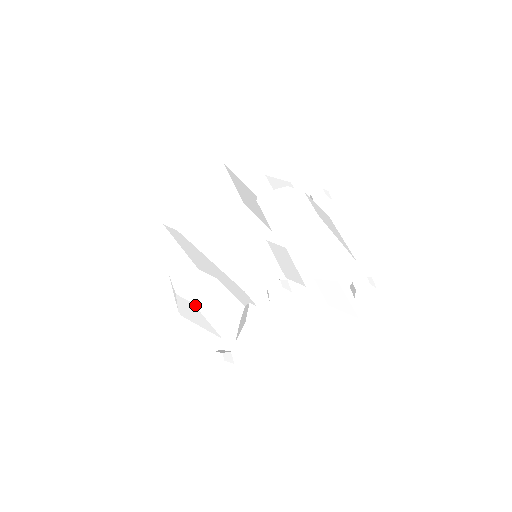
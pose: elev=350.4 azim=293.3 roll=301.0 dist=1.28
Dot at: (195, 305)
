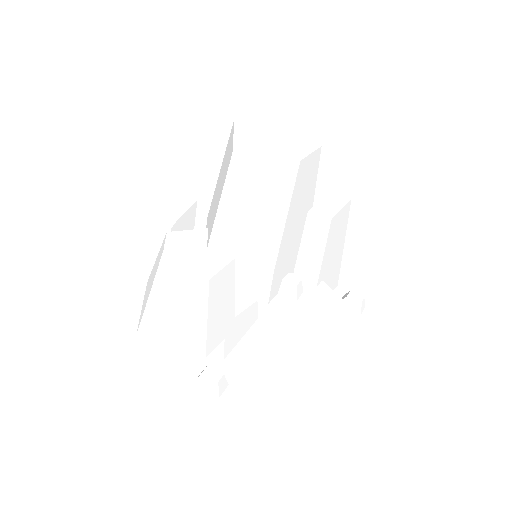
Dot at: (209, 285)
